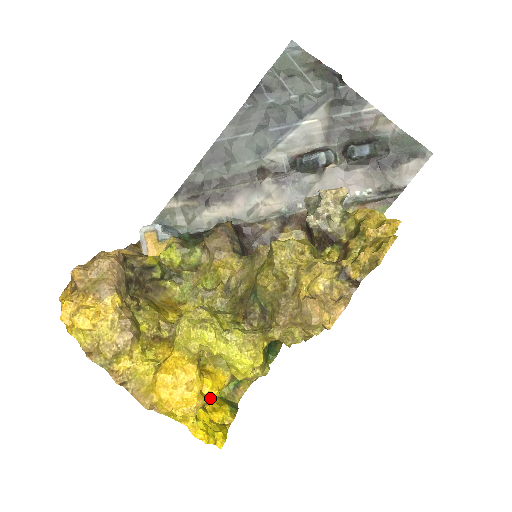
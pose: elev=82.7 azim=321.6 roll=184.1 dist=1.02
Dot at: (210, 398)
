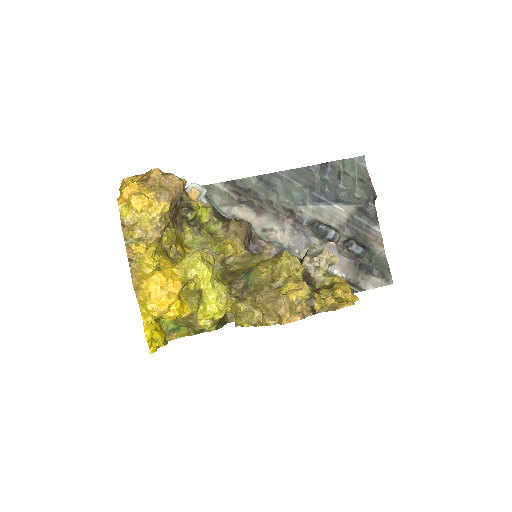
Dot at: (171, 315)
